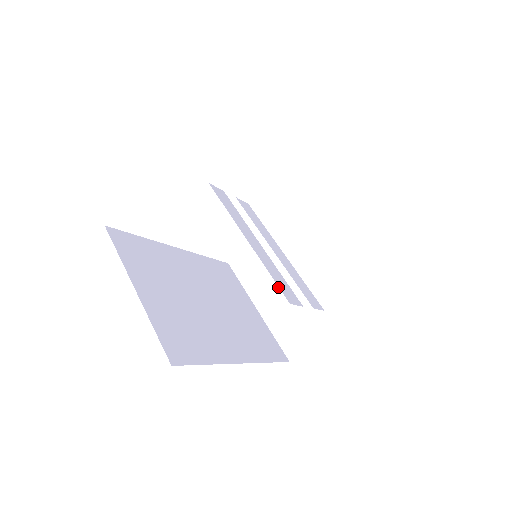
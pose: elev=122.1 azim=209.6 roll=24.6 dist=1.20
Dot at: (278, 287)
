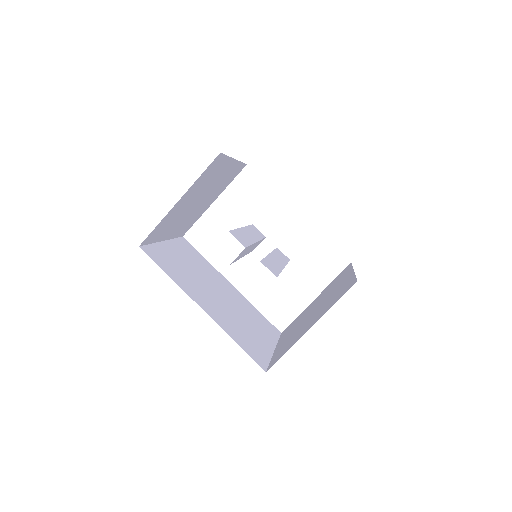
Dot at: (232, 230)
